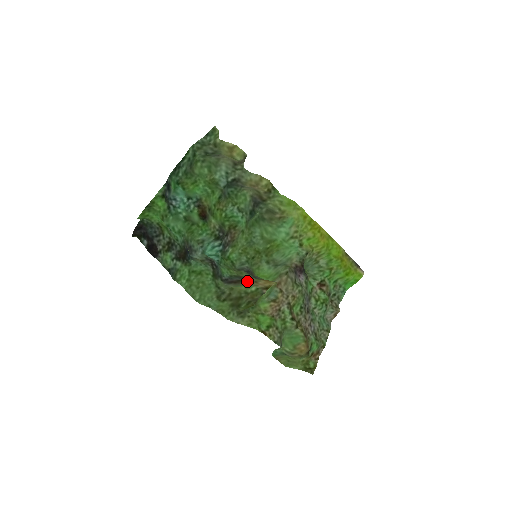
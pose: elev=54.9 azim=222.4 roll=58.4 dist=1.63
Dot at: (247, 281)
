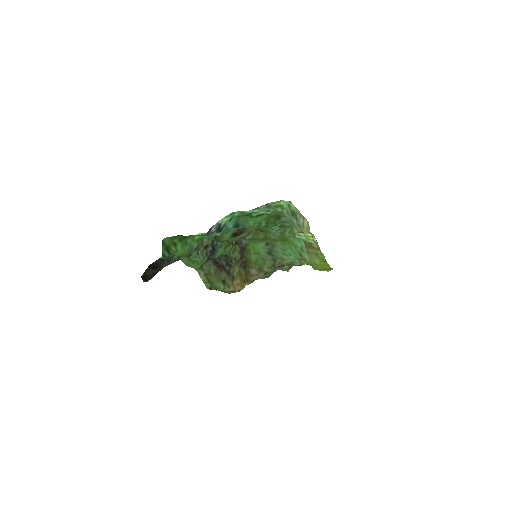
Dot at: (228, 274)
